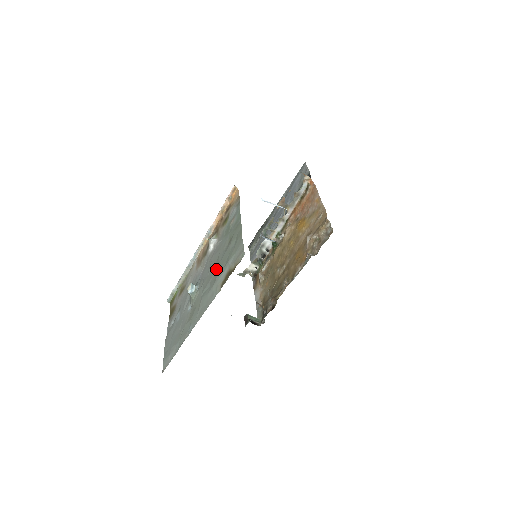
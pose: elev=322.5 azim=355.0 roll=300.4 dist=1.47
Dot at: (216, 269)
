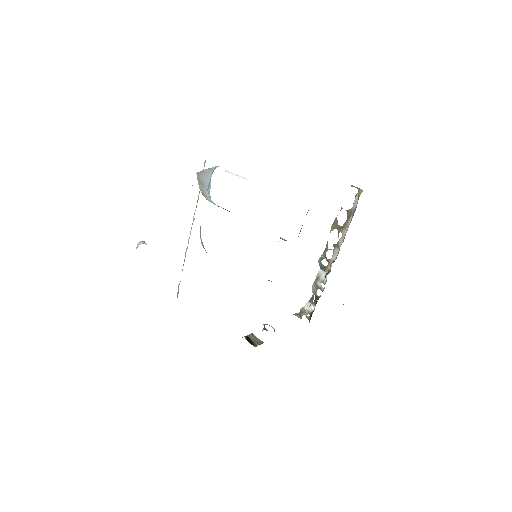
Dot at: occluded
